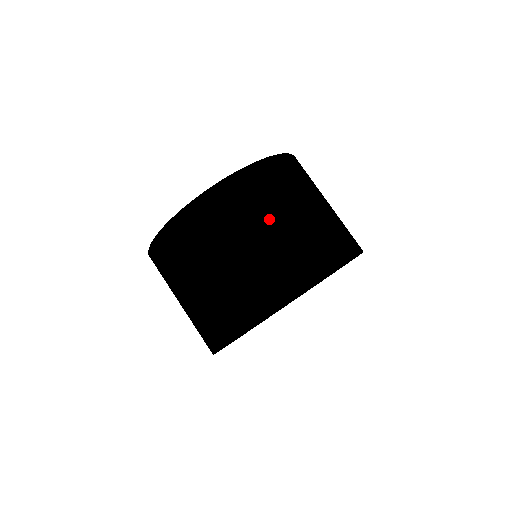
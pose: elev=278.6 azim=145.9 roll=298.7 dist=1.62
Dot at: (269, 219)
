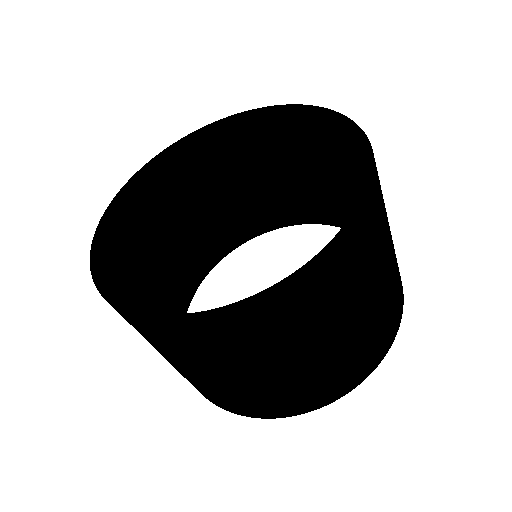
Dot at: (387, 250)
